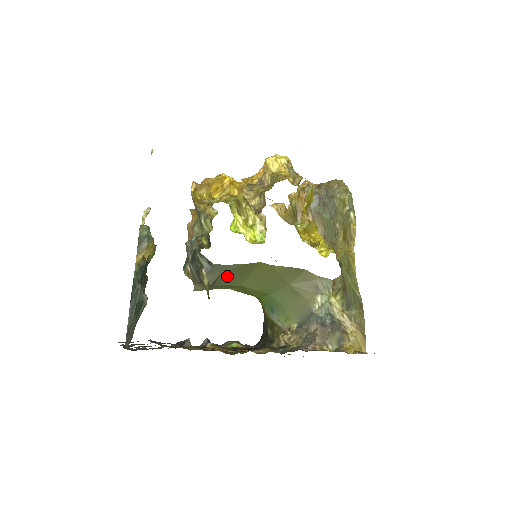
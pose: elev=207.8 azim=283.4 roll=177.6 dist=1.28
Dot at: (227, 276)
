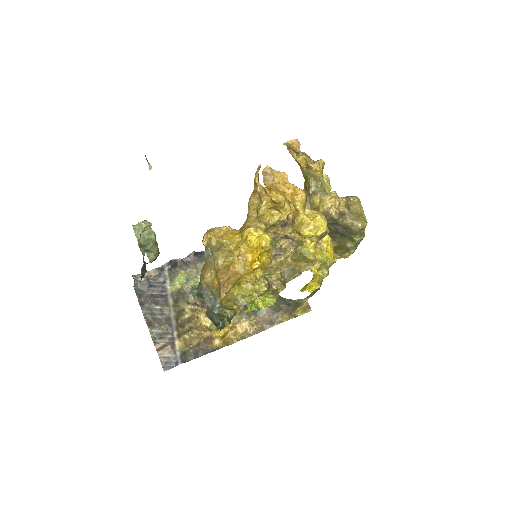
Dot at: occluded
